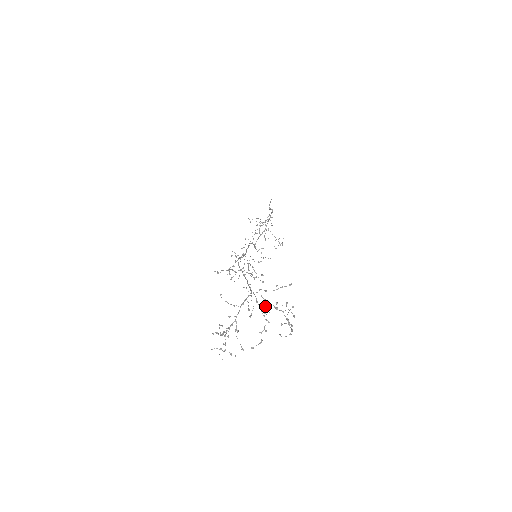
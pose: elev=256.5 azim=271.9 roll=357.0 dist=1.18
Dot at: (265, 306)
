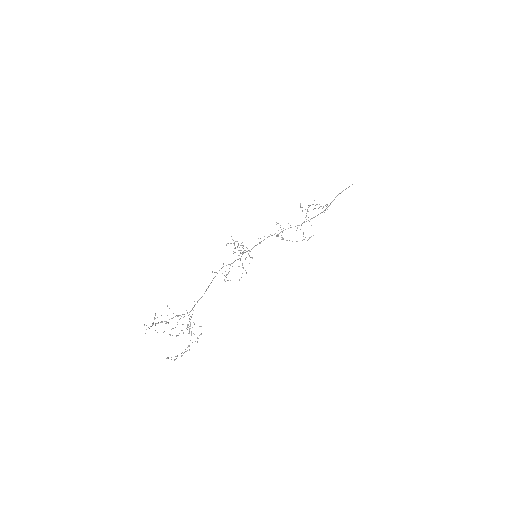
Dot at: (186, 328)
